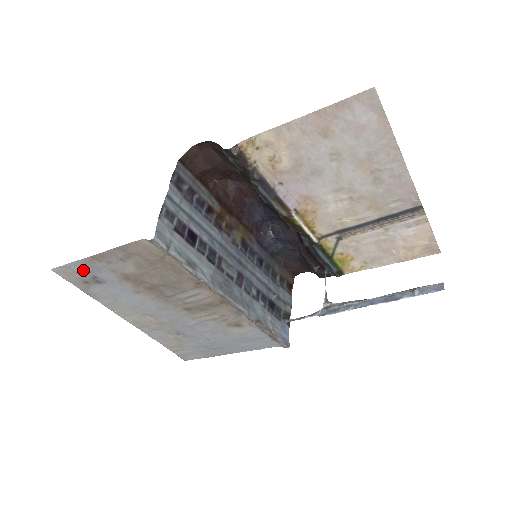
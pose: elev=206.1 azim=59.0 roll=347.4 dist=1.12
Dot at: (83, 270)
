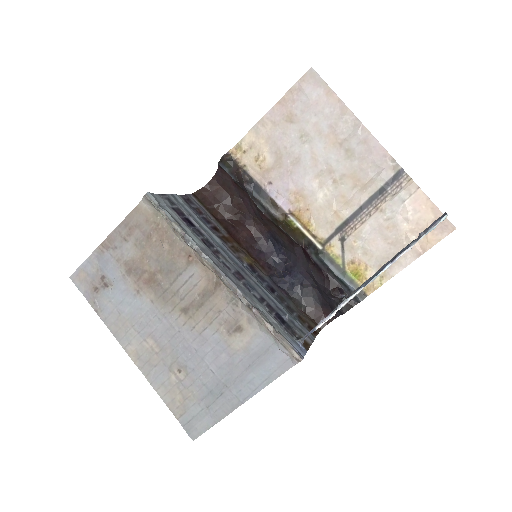
Dot at: (94, 269)
